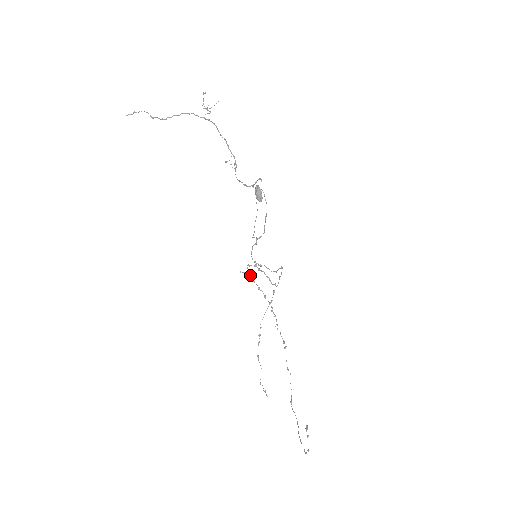
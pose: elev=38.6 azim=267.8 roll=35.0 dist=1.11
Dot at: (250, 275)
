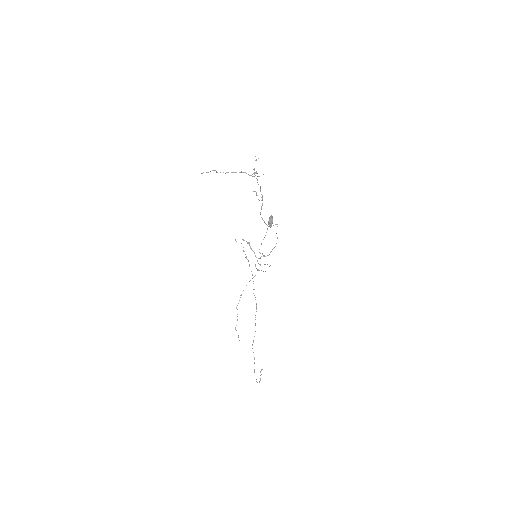
Dot at: occluded
